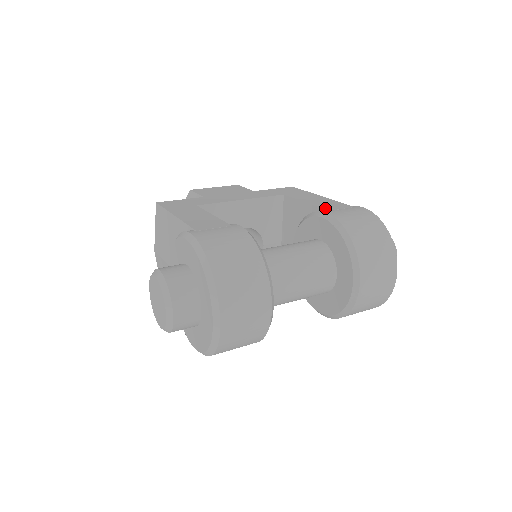
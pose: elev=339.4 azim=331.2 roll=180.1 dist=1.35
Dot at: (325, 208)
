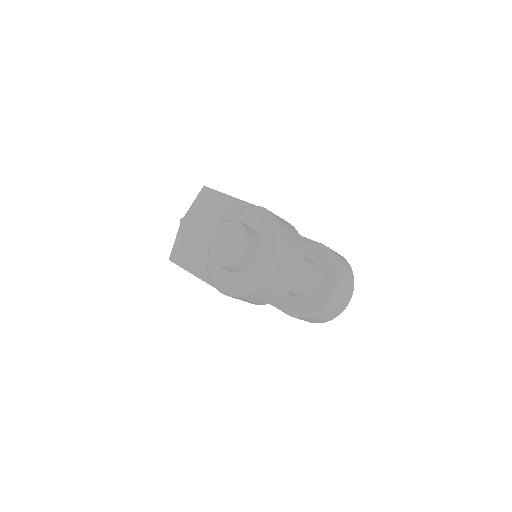
Dot at: occluded
